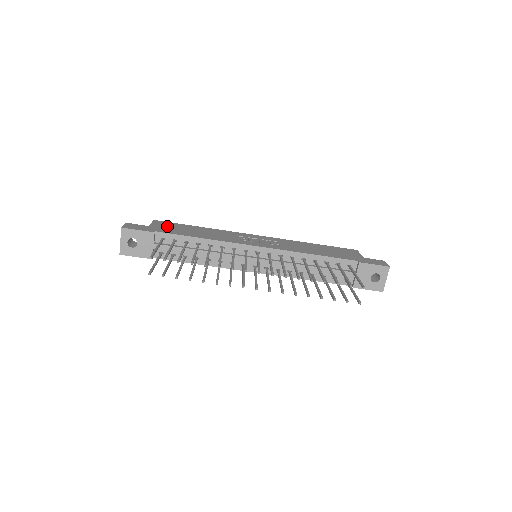
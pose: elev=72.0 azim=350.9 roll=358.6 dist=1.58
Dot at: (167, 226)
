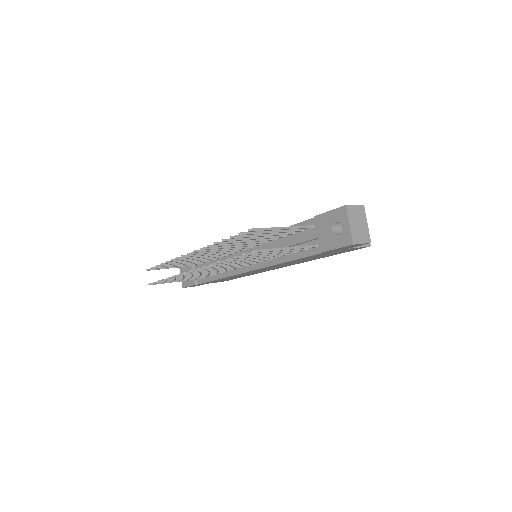
Dot at: occluded
